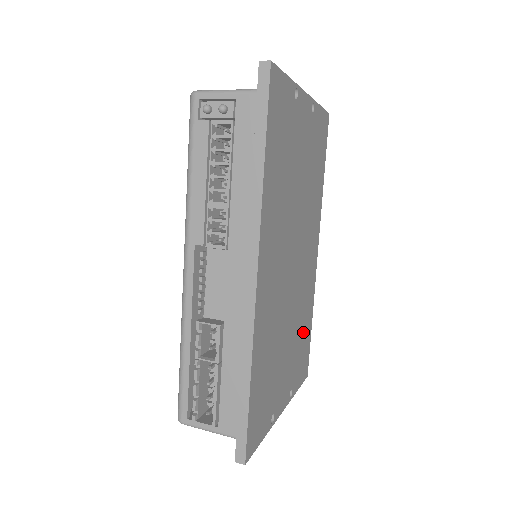
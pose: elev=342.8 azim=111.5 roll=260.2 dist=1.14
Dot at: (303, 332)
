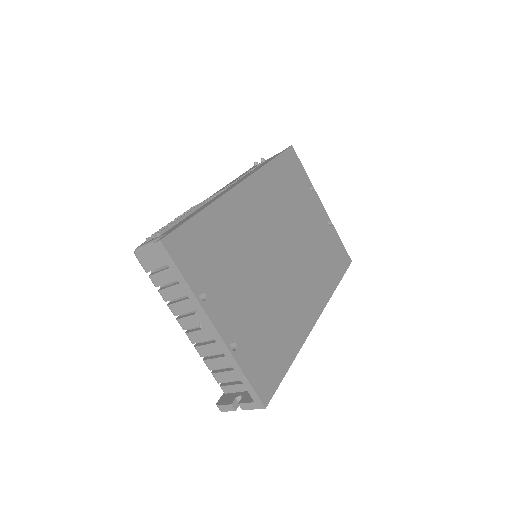
Dot at: (274, 337)
